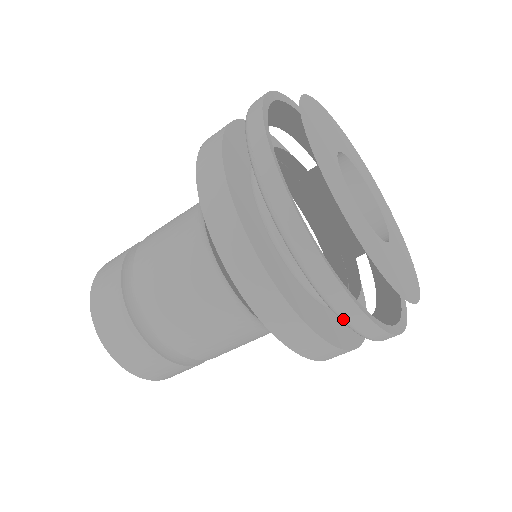
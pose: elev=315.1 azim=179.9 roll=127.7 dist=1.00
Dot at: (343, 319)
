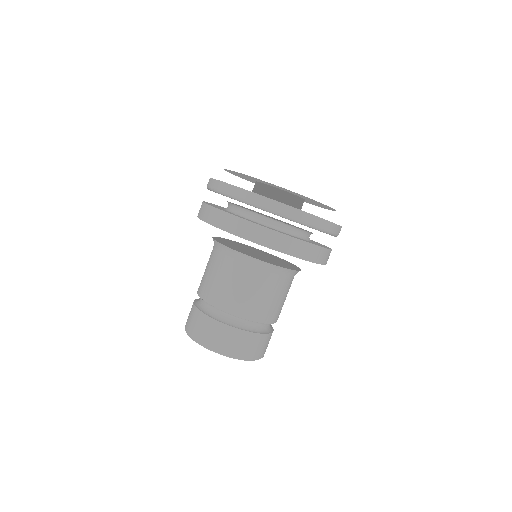
Dot at: (278, 213)
